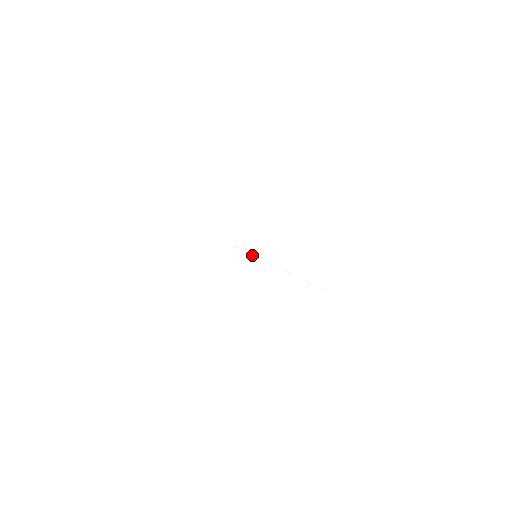
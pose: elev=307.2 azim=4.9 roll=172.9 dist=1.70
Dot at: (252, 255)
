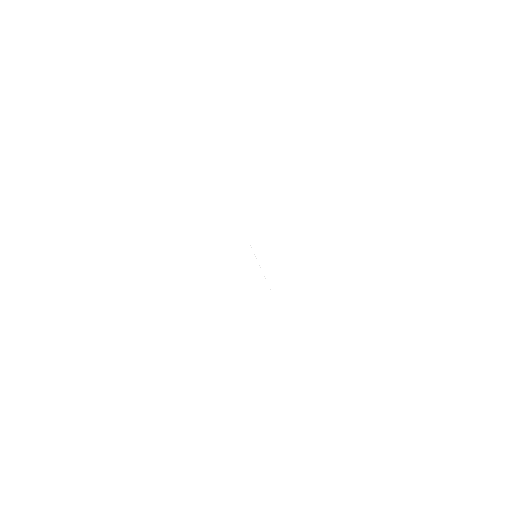
Dot at: occluded
